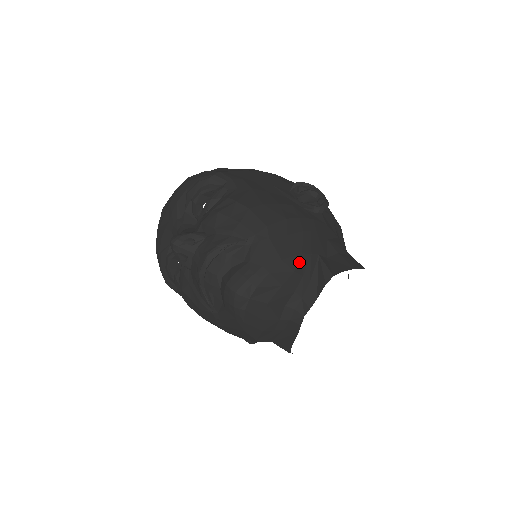
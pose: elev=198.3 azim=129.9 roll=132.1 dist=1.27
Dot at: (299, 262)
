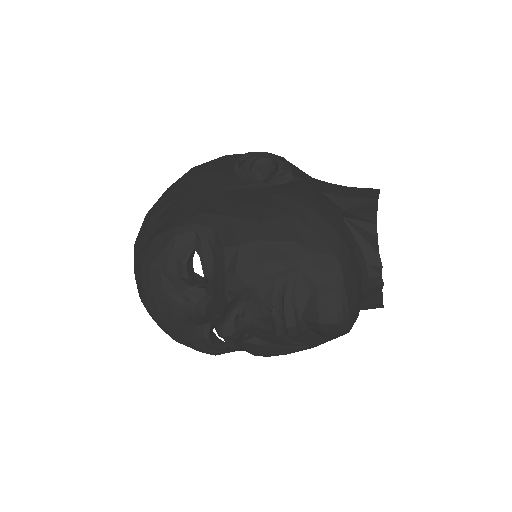
Dot at: (344, 242)
